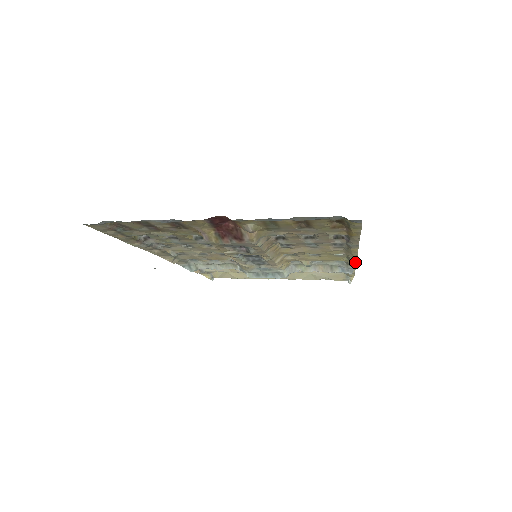
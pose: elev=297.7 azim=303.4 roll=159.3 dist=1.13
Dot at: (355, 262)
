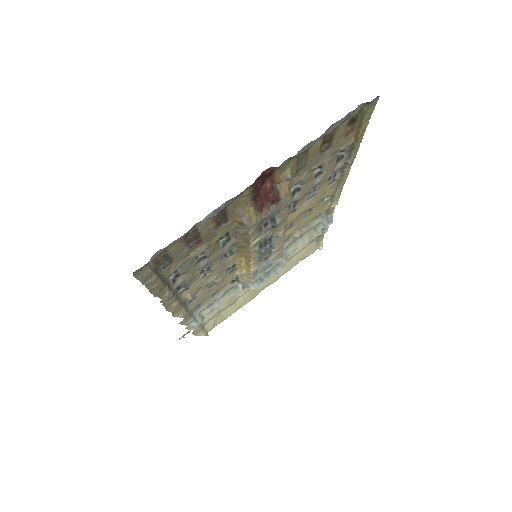
Dot at: occluded
